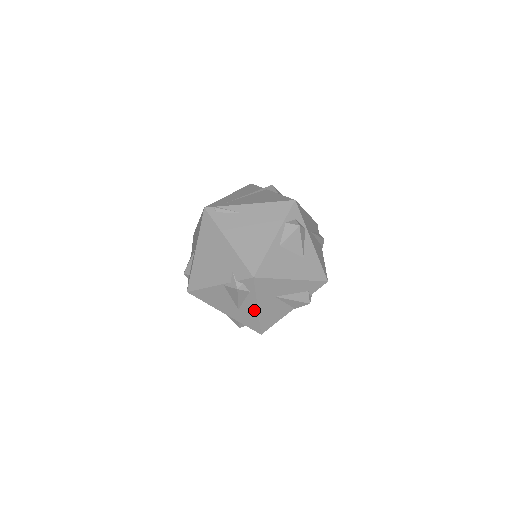
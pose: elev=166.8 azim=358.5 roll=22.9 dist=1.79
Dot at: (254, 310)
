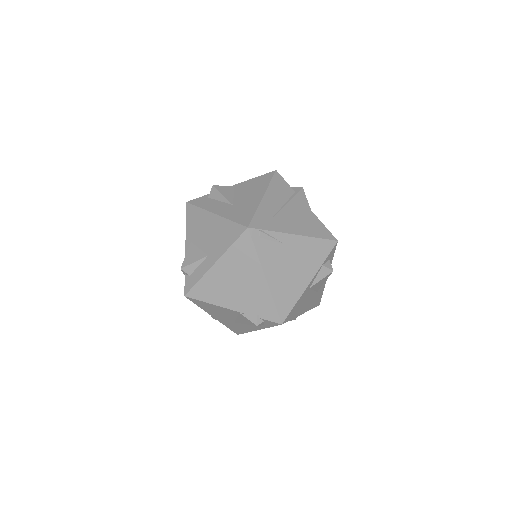
Dot at: (252, 329)
